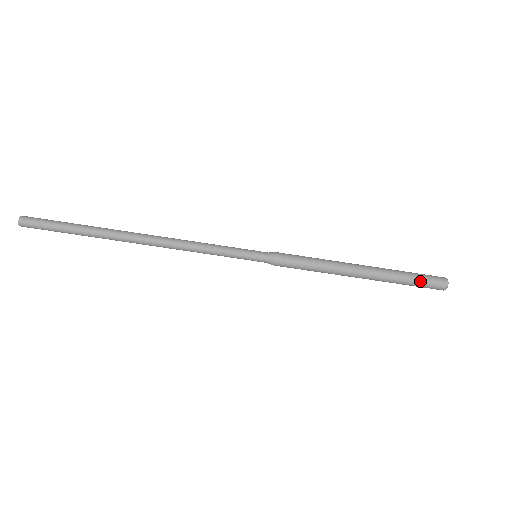
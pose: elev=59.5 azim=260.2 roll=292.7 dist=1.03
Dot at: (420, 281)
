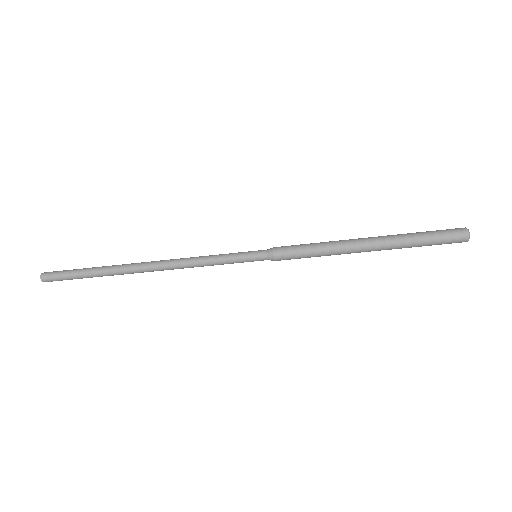
Dot at: (435, 235)
